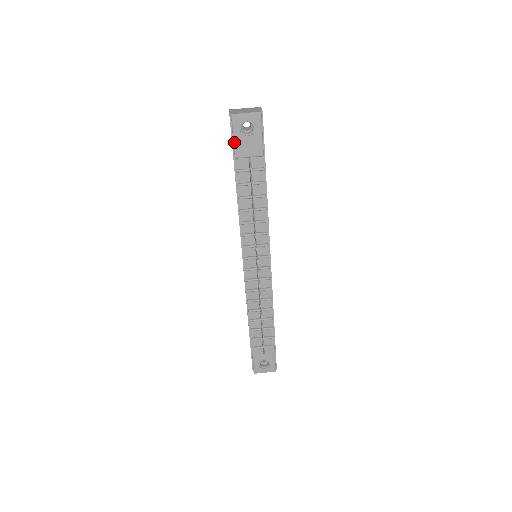
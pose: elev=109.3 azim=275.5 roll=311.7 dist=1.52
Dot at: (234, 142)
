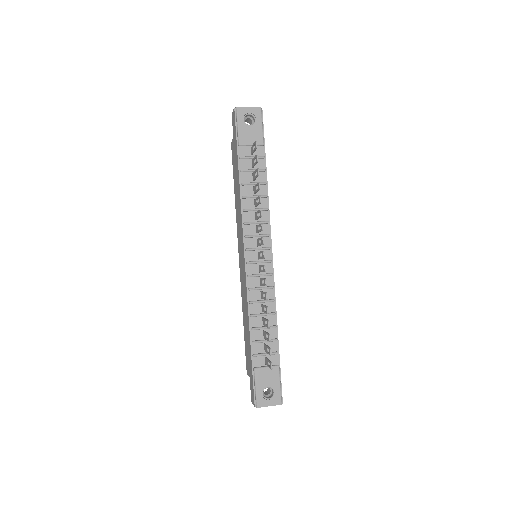
Dot at: (238, 131)
